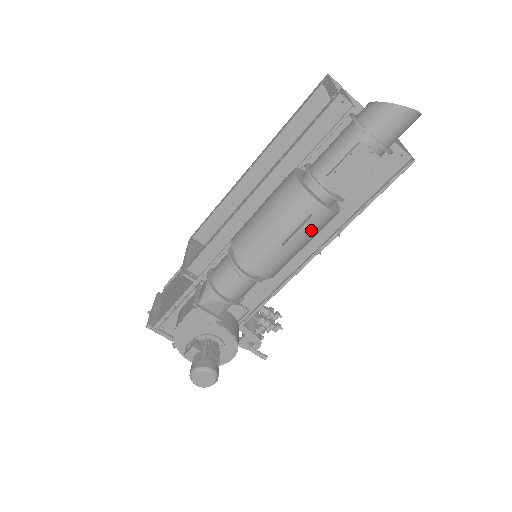
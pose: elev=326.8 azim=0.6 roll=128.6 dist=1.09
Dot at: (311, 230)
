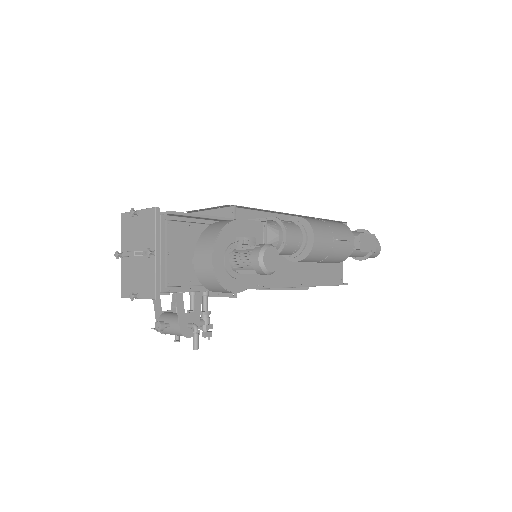
Dot at: (343, 250)
